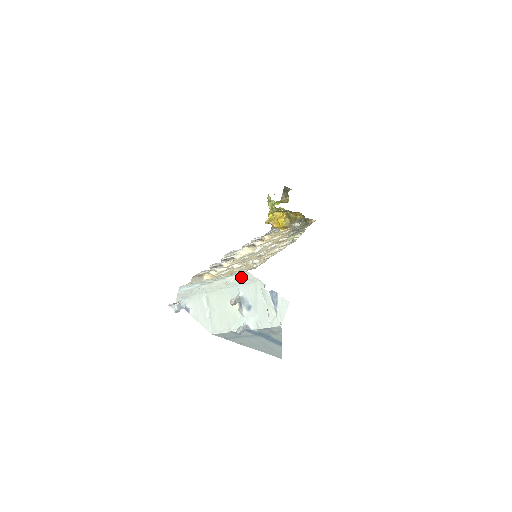
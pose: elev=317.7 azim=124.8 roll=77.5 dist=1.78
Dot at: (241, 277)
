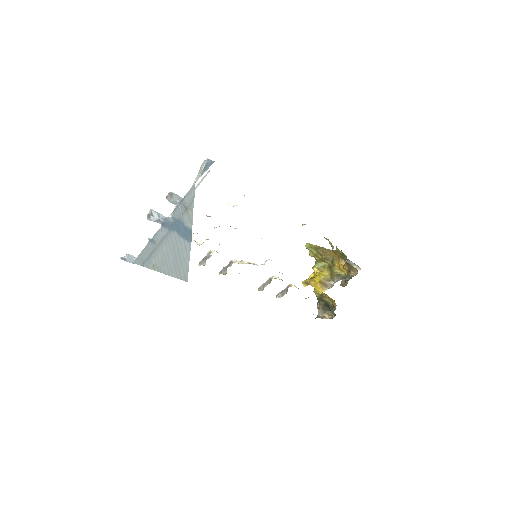
Dot at: occluded
